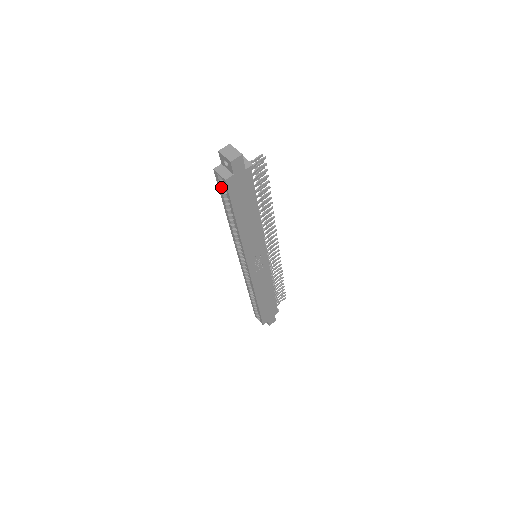
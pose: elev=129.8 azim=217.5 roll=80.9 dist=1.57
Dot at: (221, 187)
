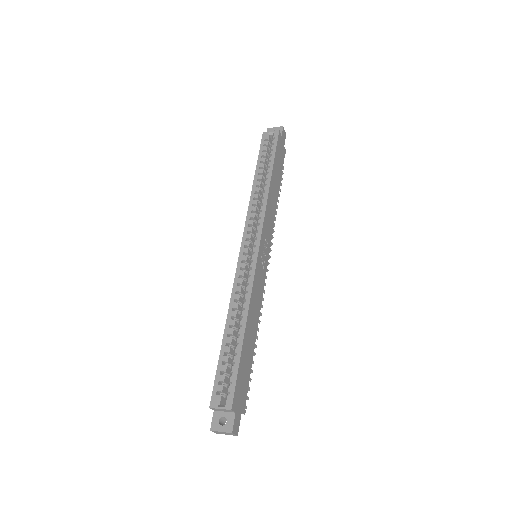
Dot at: (264, 147)
